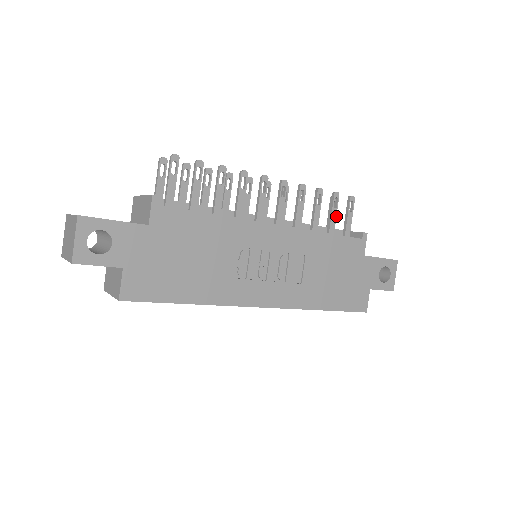
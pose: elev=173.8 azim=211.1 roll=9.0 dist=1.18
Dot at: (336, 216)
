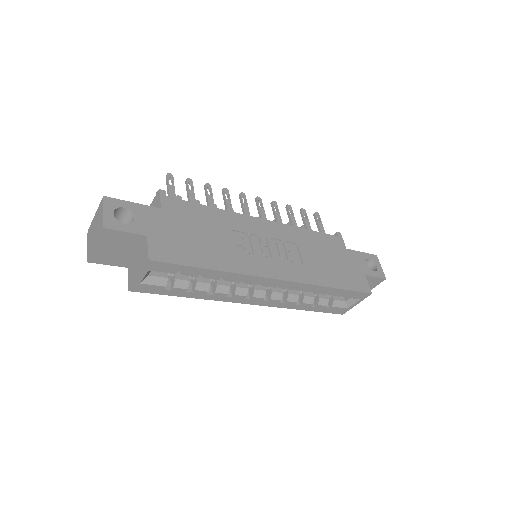
Dot at: occluded
